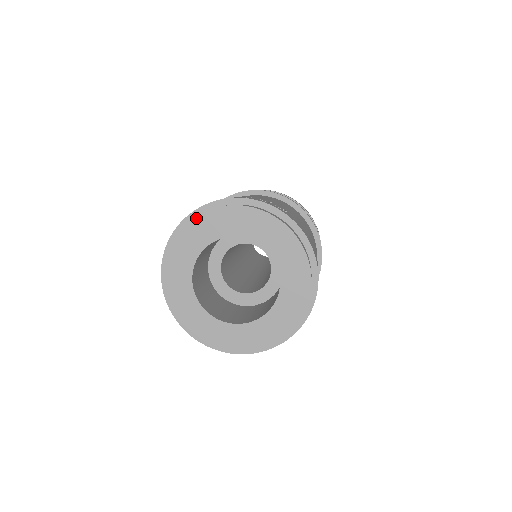
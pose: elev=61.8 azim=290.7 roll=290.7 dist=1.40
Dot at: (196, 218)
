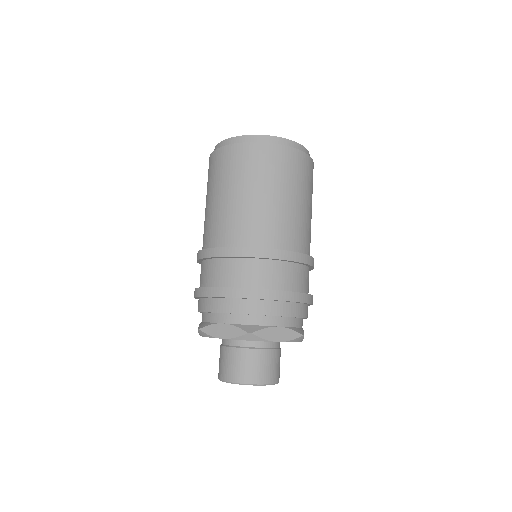
Dot at: occluded
